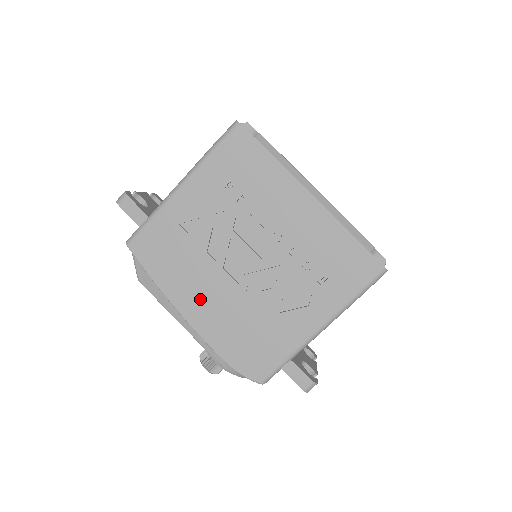
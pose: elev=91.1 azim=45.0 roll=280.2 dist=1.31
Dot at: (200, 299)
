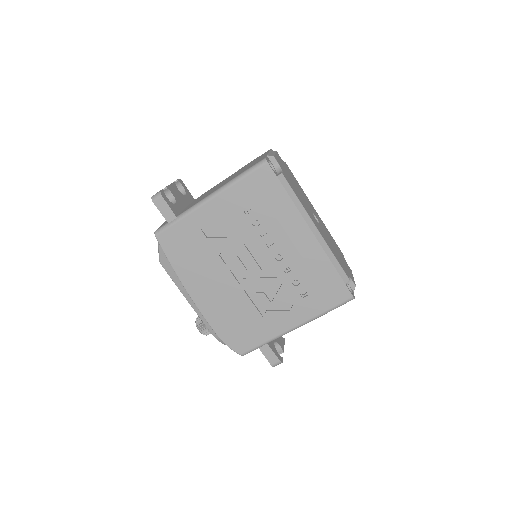
Dot at: (207, 288)
